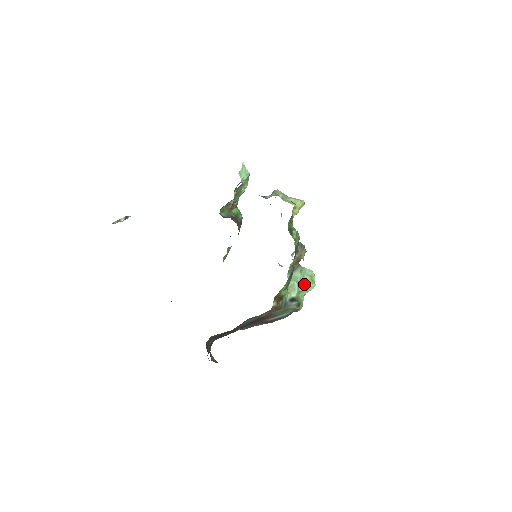
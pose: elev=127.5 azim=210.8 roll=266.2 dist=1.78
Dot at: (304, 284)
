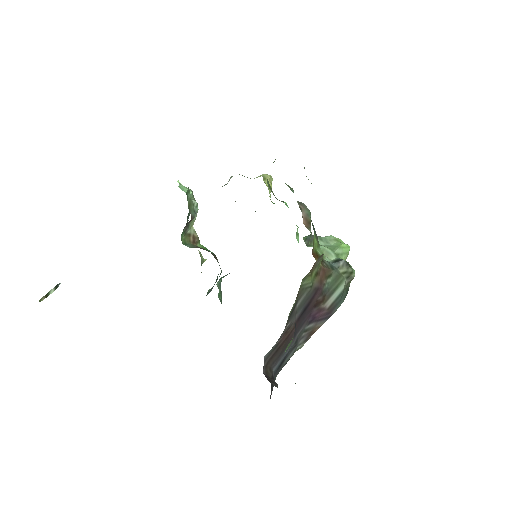
Dot at: (335, 247)
